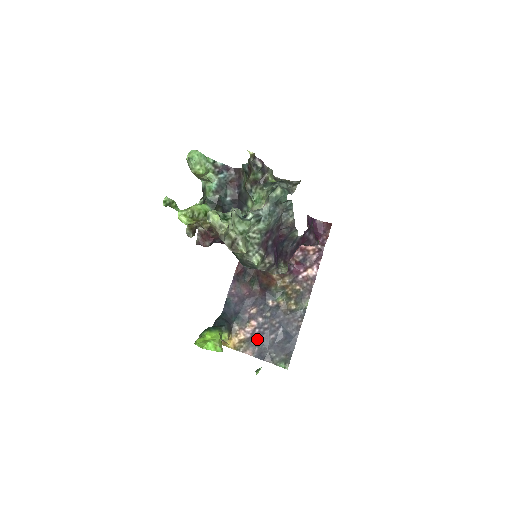
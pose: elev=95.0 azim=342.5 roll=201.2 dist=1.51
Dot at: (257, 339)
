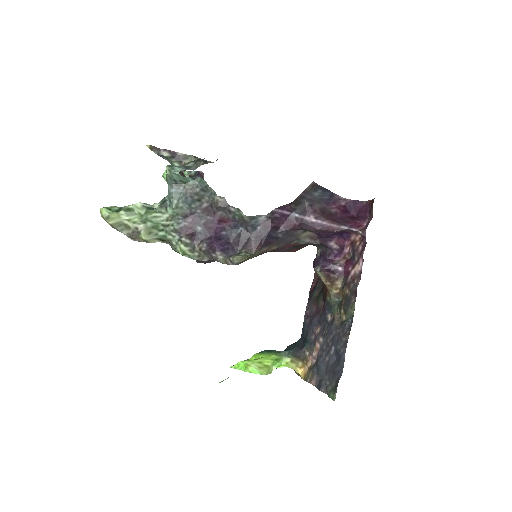
Dot at: (317, 364)
